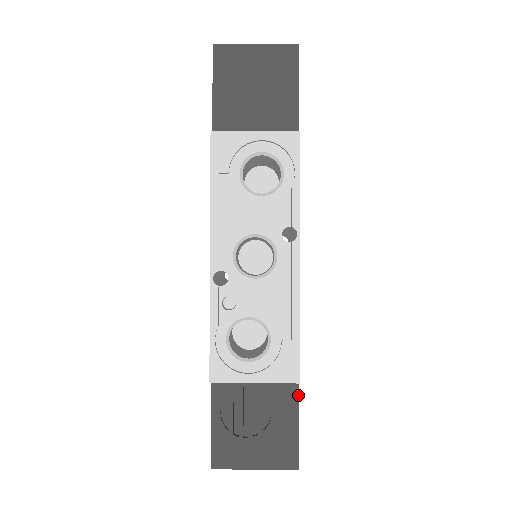
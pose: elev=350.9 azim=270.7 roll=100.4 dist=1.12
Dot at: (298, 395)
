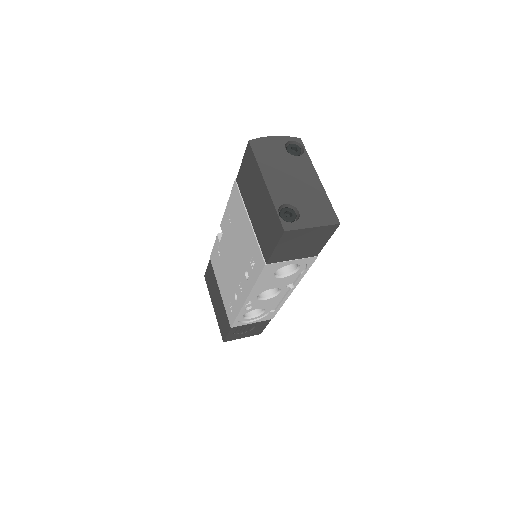
Dot at: occluded
